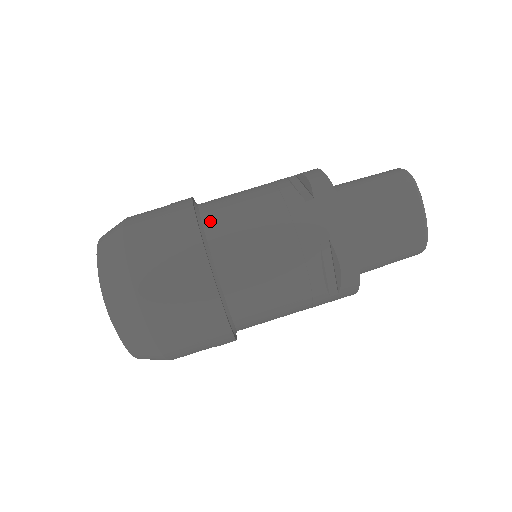
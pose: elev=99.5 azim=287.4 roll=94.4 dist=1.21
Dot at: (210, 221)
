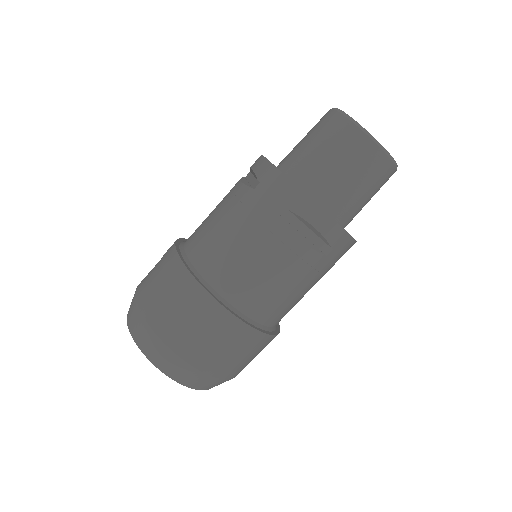
Dot at: (191, 250)
